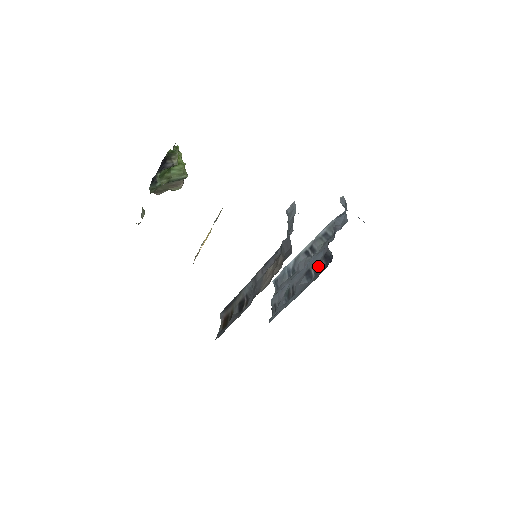
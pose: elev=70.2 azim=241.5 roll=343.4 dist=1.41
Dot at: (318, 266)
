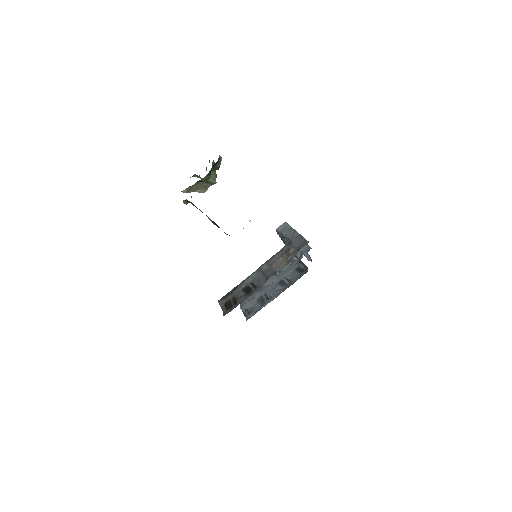
Dot at: (292, 276)
